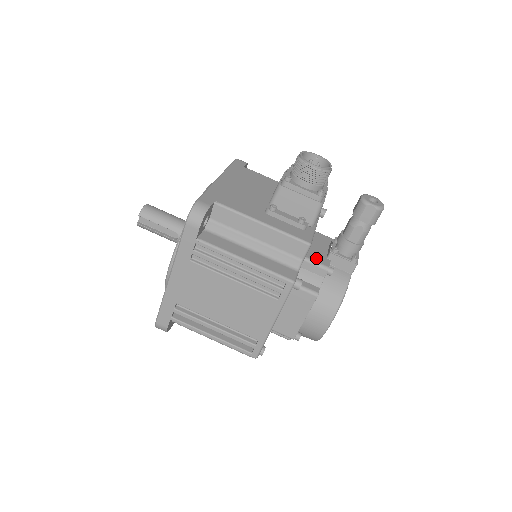
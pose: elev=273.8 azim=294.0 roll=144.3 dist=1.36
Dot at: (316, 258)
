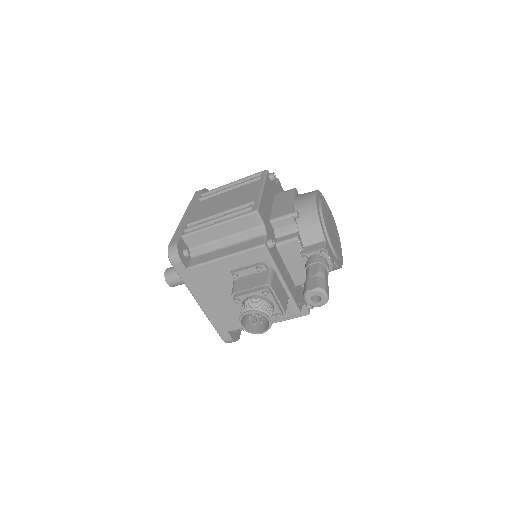
Dot at: (304, 280)
